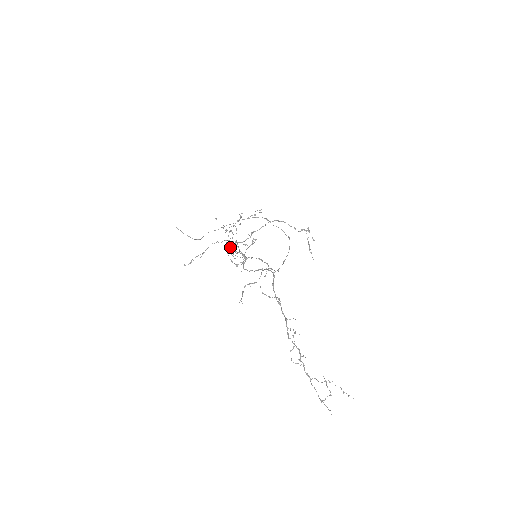
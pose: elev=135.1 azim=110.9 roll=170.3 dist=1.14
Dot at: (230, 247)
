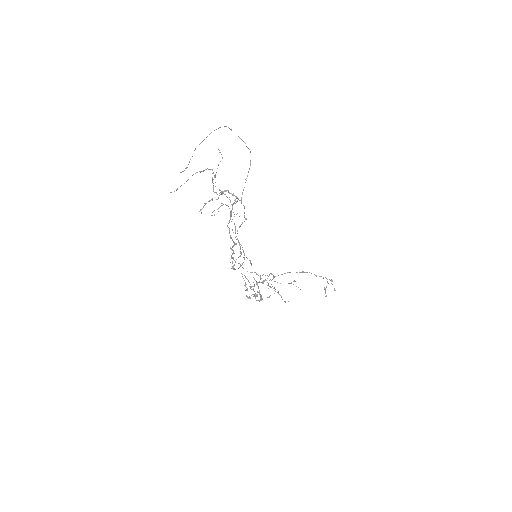
Dot at: (250, 287)
